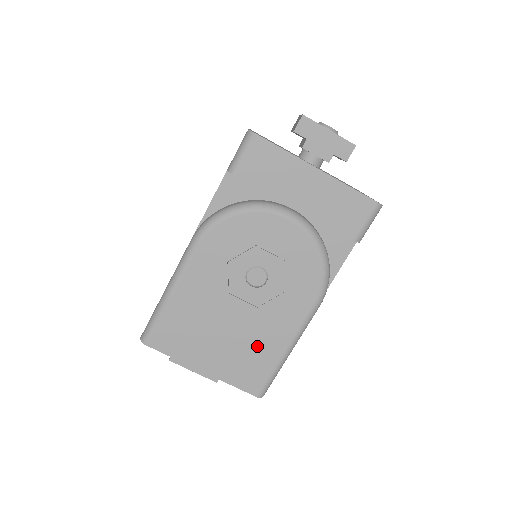
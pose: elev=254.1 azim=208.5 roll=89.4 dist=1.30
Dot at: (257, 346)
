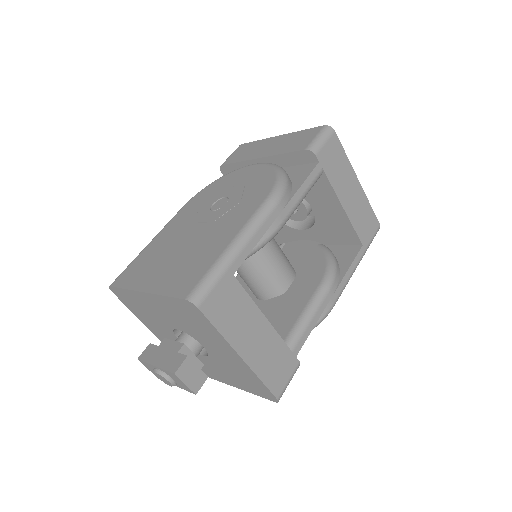
Dot at: (203, 251)
